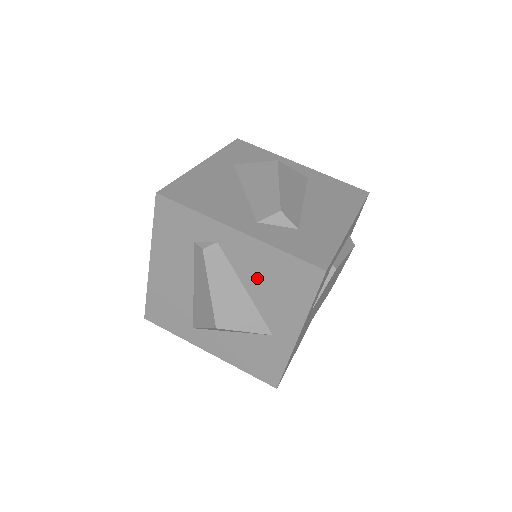
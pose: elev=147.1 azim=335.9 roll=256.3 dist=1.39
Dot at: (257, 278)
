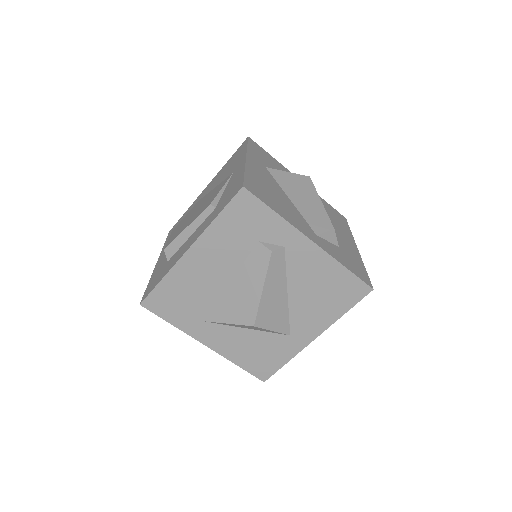
Dot at: (306, 285)
